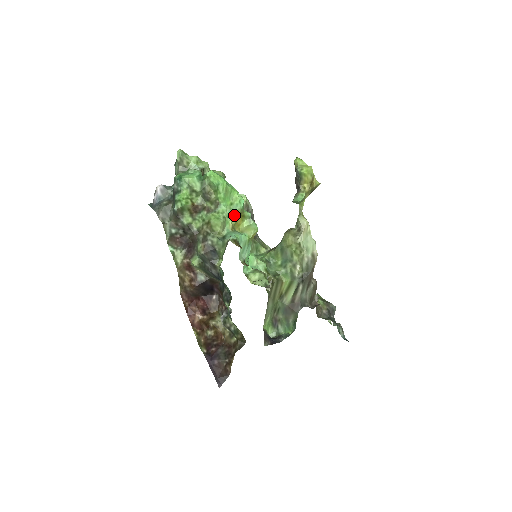
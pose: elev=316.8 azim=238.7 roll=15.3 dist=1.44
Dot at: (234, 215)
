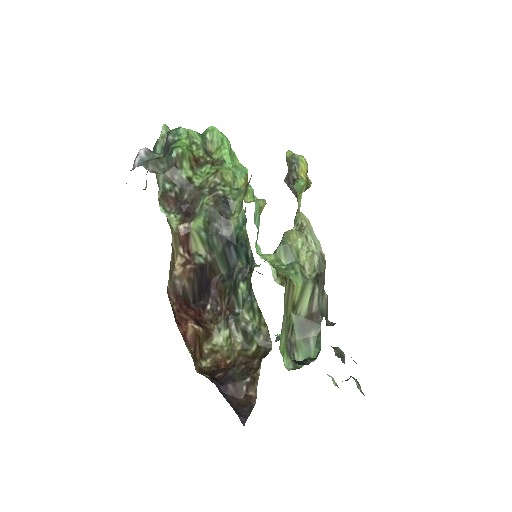
Dot at: (241, 176)
